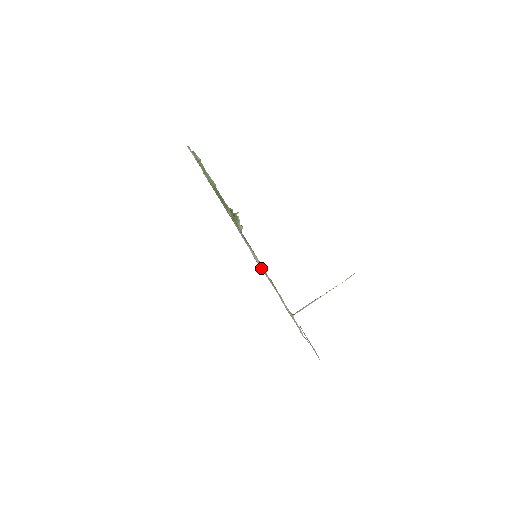
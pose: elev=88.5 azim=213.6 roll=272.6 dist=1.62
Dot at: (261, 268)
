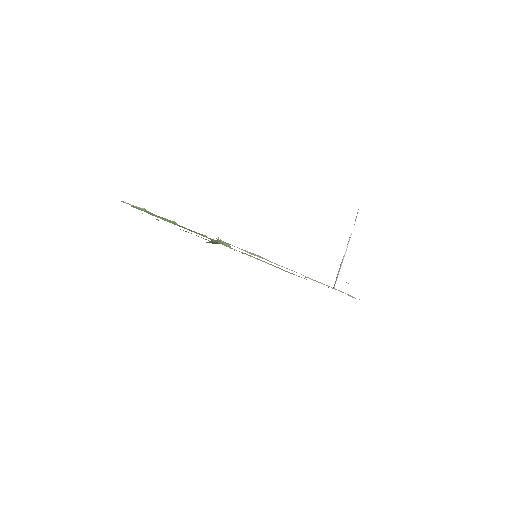
Dot at: occluded
